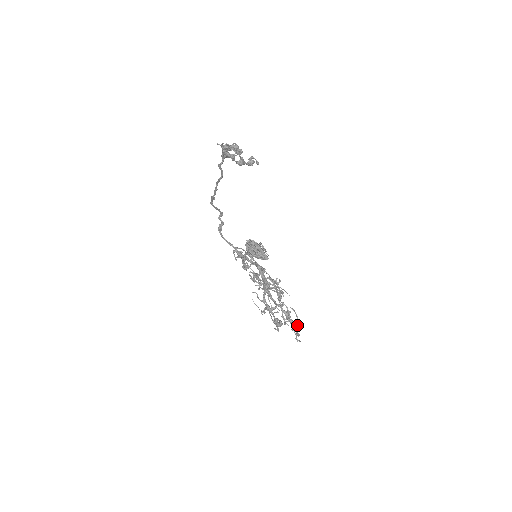
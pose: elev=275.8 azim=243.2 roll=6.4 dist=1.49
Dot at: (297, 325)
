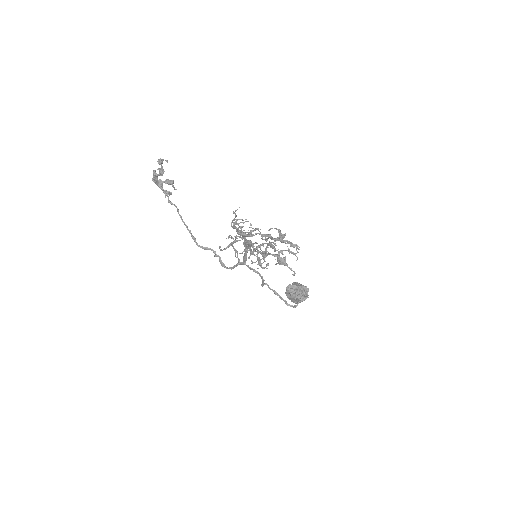
Dot at: (279, 232)
